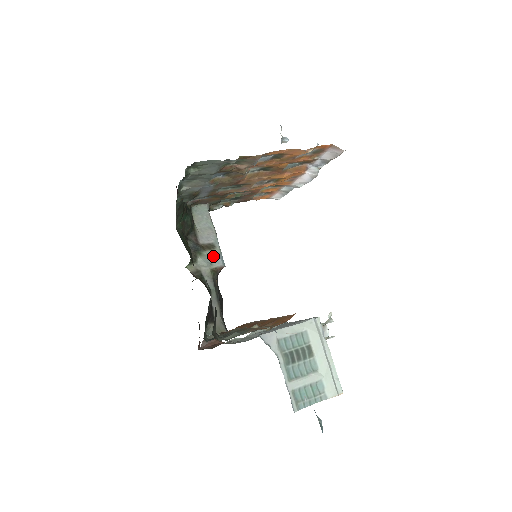
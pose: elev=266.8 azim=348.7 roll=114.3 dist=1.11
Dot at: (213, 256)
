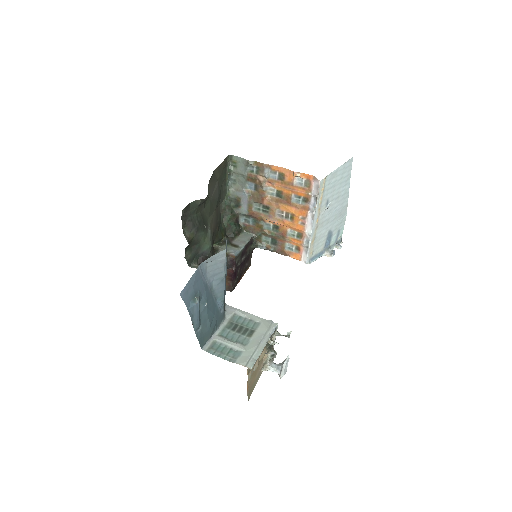
Dot at: (233, 249)
